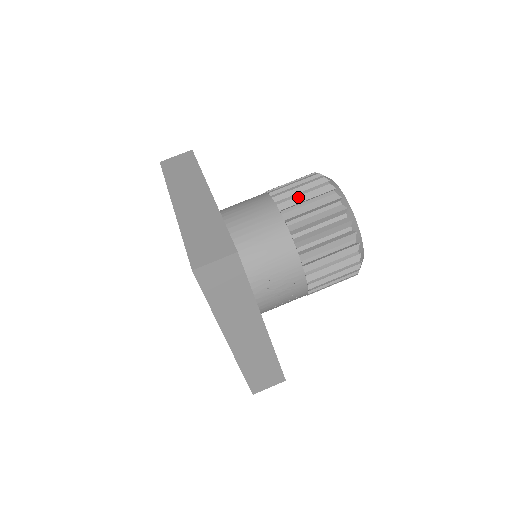
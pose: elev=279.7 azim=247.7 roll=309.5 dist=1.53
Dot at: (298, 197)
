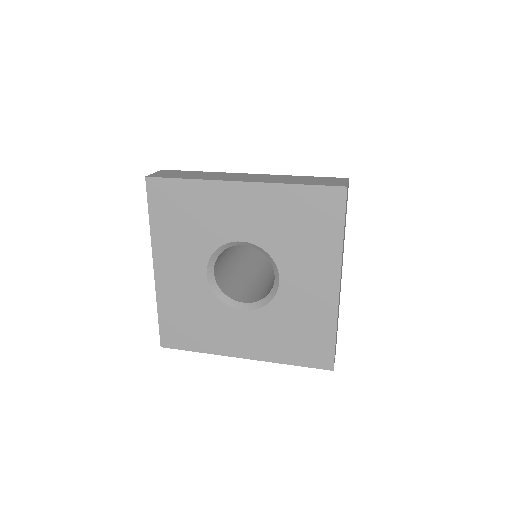
Dot at: occluded
